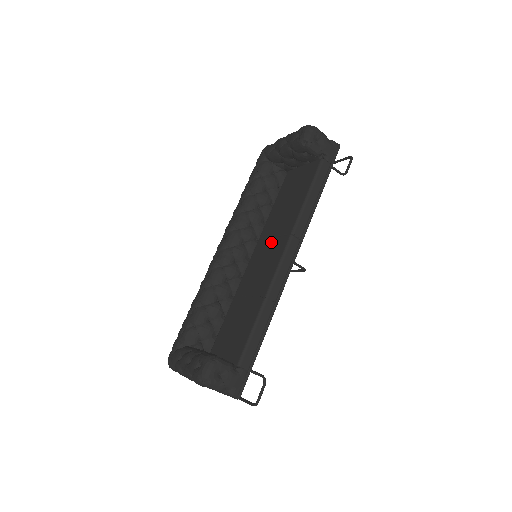
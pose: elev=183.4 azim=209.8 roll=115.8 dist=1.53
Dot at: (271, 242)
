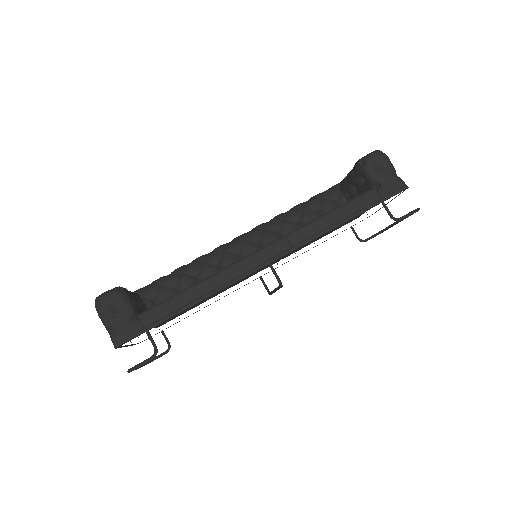
Dot at: occluded
